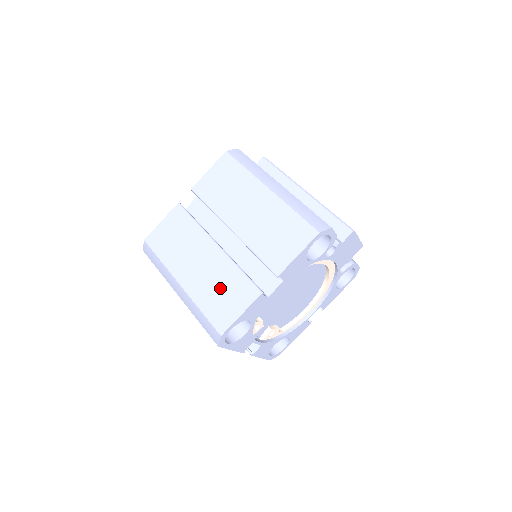
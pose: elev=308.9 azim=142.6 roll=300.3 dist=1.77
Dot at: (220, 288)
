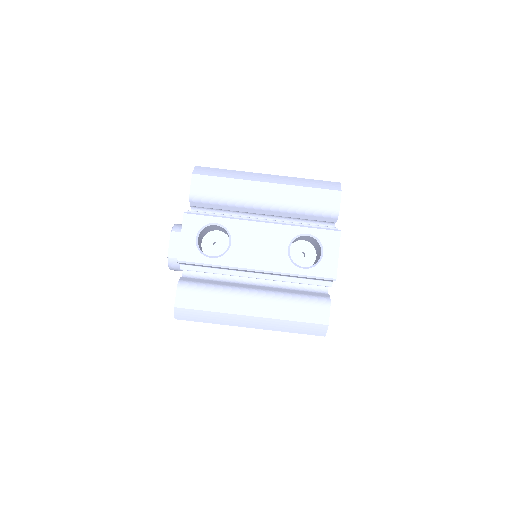
Dot at: occluded
